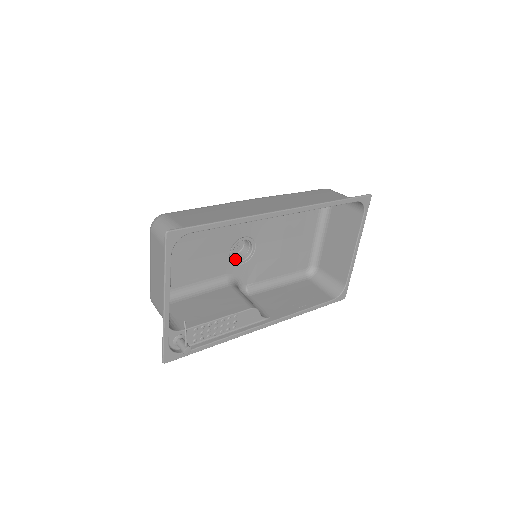
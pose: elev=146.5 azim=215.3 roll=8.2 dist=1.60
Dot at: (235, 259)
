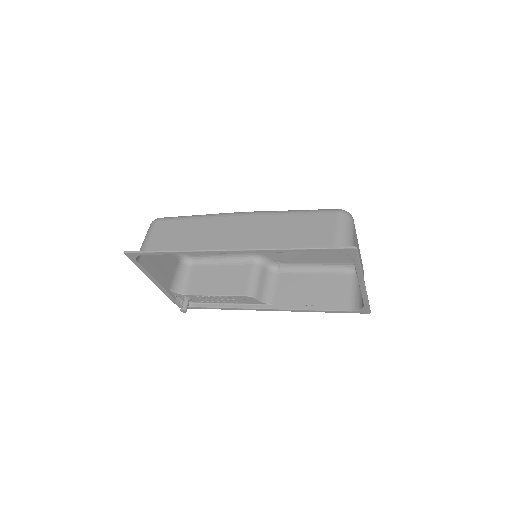
Dot at: occluded
